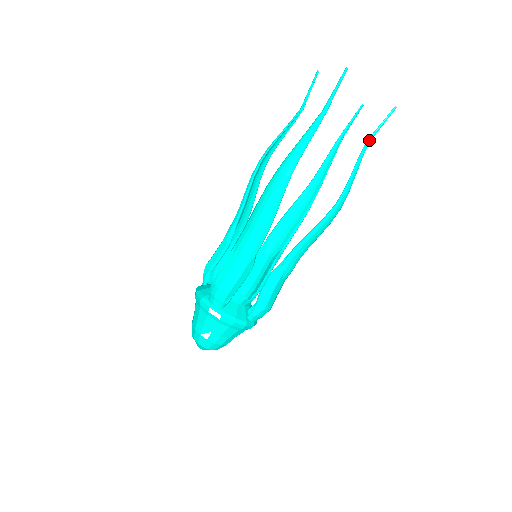
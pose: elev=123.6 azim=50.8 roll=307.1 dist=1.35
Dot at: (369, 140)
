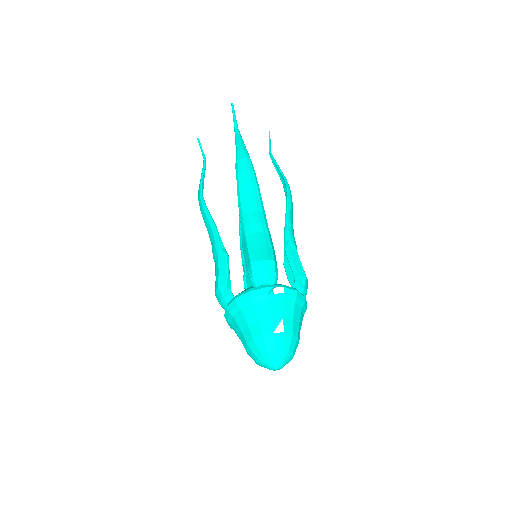
Dot at: (270, 150)
